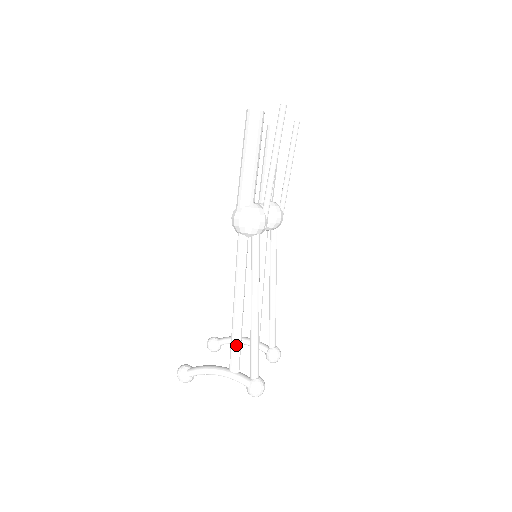
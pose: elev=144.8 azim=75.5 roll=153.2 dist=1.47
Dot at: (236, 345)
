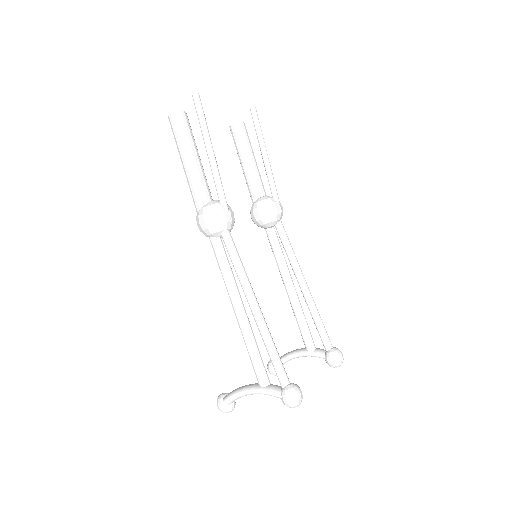
Dot at: (253, 355)
